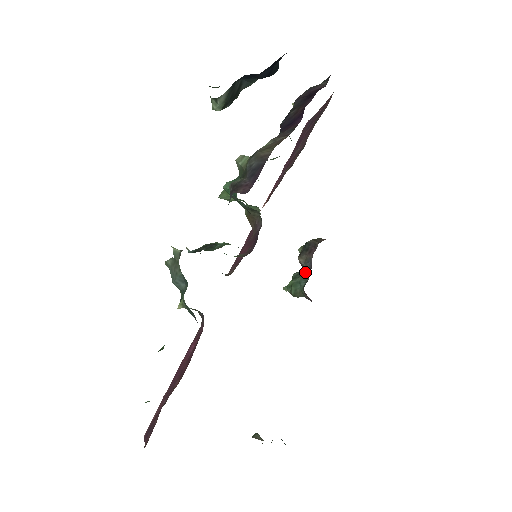
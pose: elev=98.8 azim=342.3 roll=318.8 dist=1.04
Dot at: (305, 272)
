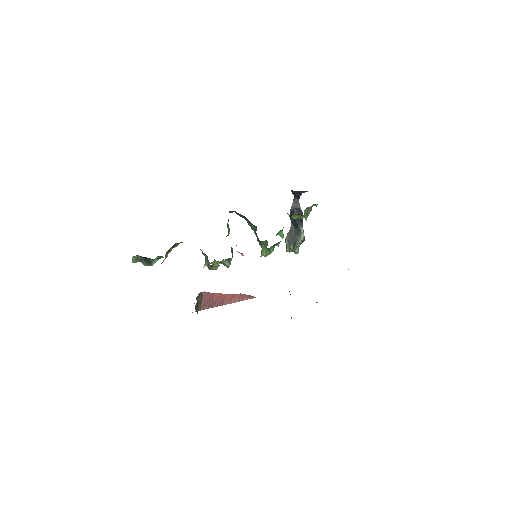
Dot at: occluded
